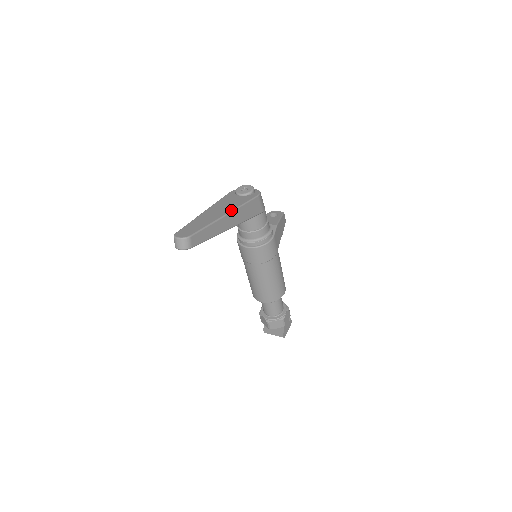
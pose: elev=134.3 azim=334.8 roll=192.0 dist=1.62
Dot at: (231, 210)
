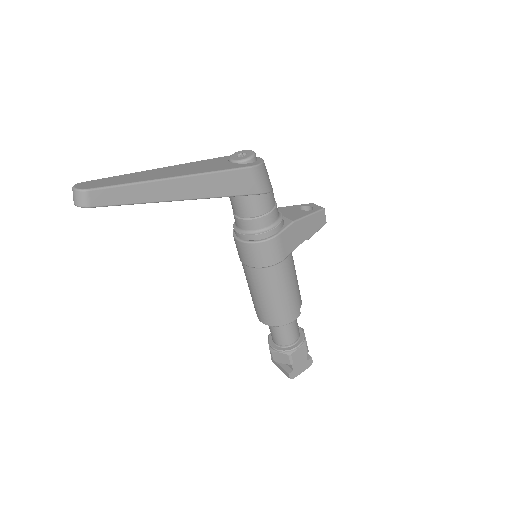
Dot at: (188, 174)
